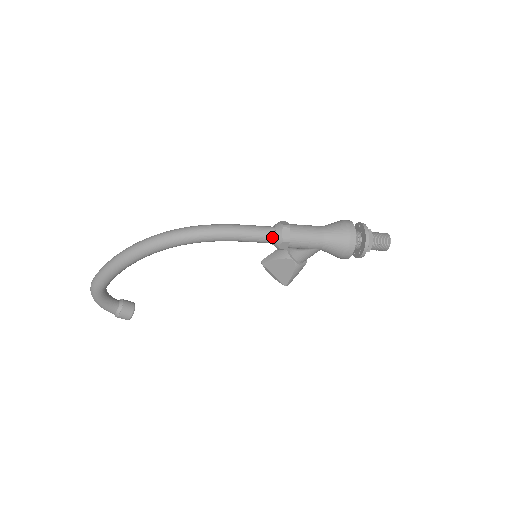
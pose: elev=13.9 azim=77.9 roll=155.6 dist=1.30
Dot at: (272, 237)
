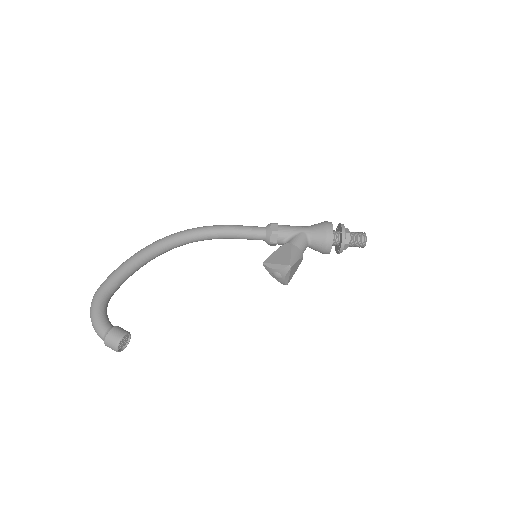
Dot at: (263, 227)
